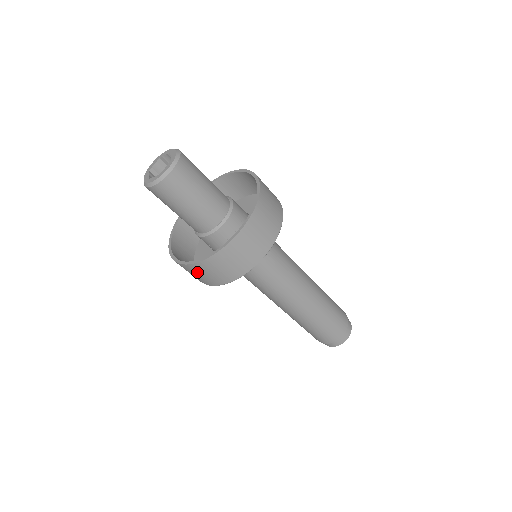
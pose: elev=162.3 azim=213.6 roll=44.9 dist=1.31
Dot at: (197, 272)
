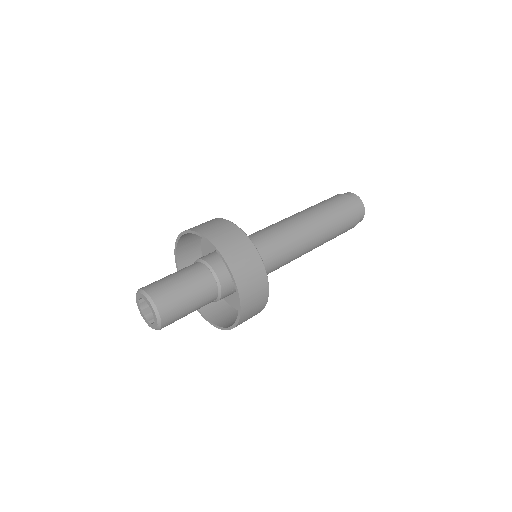
Dot at: occluded
